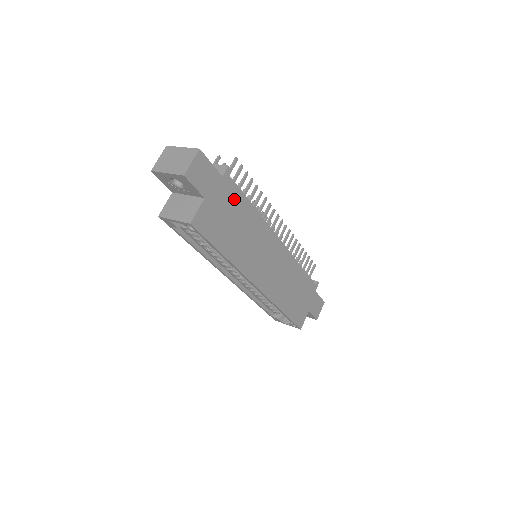
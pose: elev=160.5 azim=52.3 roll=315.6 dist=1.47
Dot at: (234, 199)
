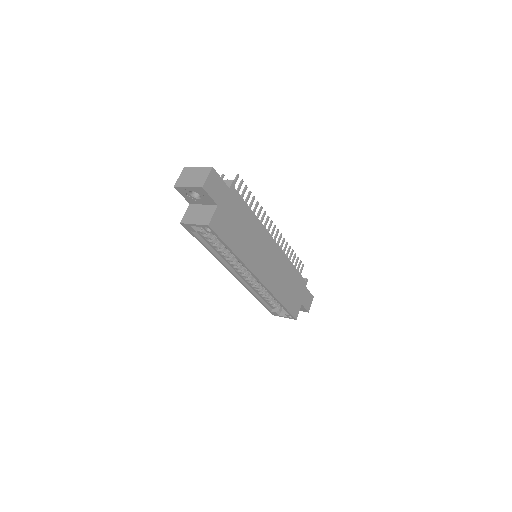
Dot at: (239, 206)
